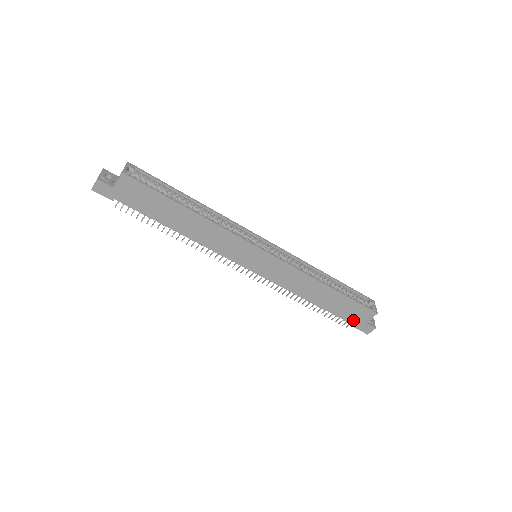
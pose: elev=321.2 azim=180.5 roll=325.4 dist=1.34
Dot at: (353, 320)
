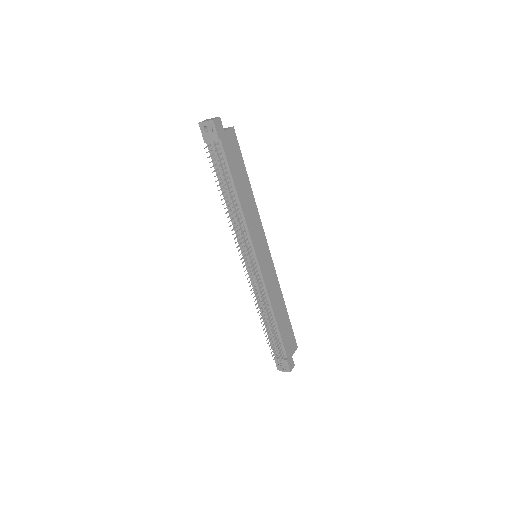
Dot at: (288, 350)
